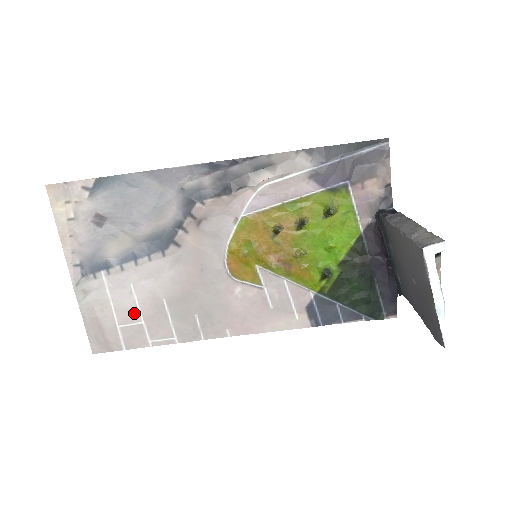
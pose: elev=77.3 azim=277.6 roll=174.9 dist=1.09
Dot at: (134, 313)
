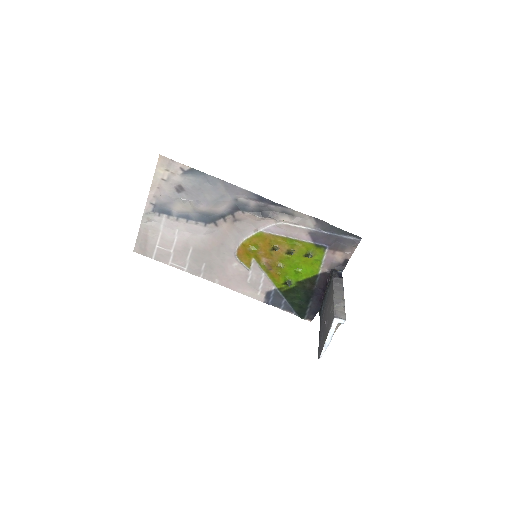
Dot at: (170, 244)
